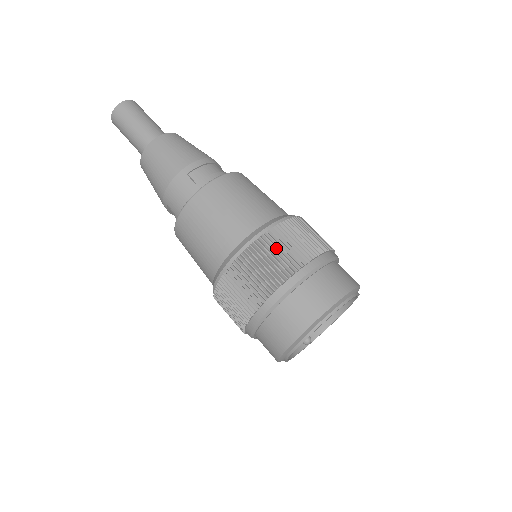
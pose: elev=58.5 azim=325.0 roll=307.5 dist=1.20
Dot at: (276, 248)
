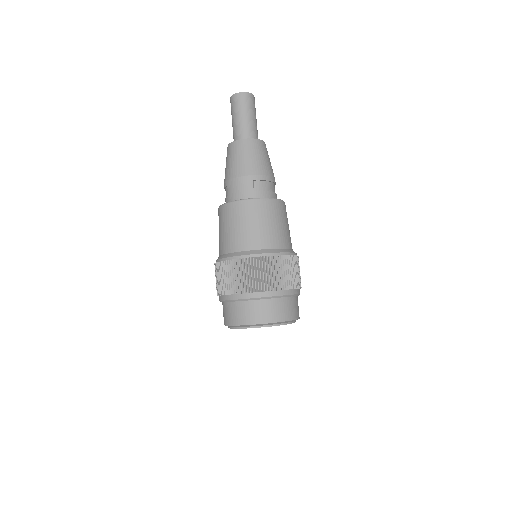
Dot at: (271, 269)
